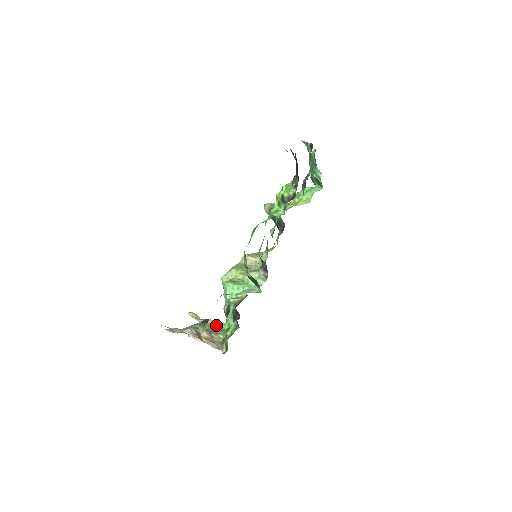
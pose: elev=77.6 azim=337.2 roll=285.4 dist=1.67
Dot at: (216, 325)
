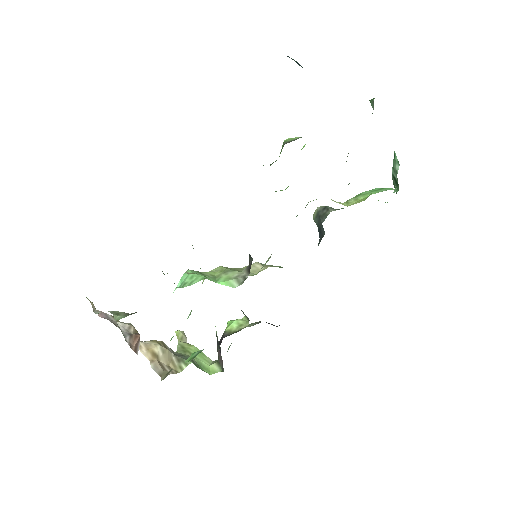
Dot at: occluded
